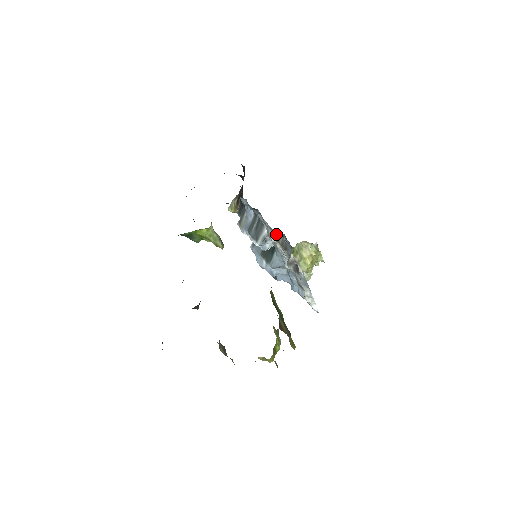
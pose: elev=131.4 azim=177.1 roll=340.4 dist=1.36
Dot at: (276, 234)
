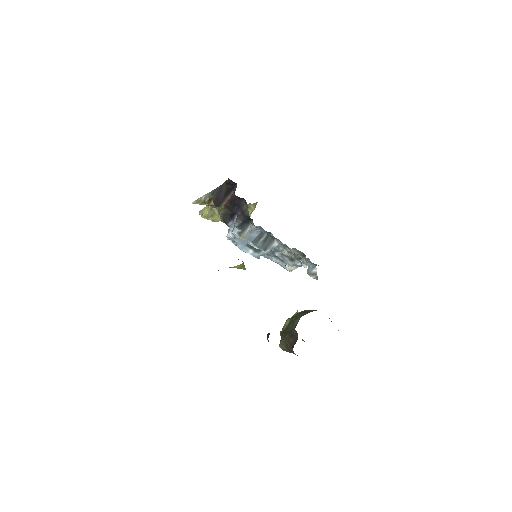
Dot at: occluded
